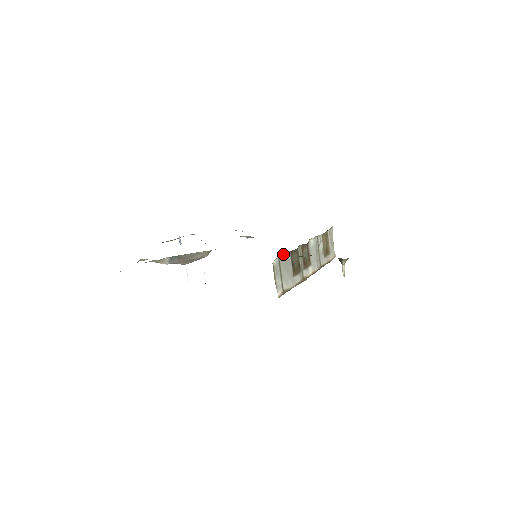
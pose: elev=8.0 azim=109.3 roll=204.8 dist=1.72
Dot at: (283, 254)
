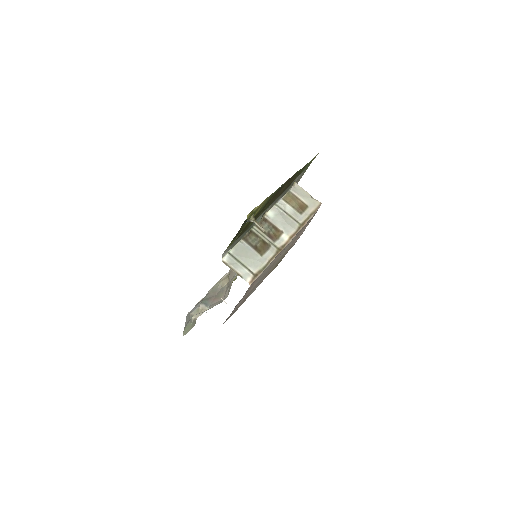
Dot at: (233, 247)
